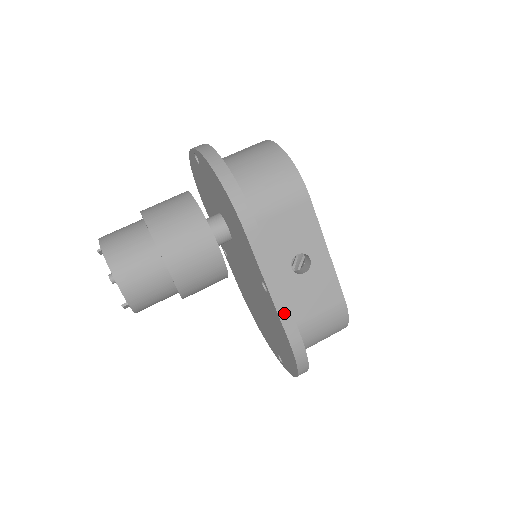
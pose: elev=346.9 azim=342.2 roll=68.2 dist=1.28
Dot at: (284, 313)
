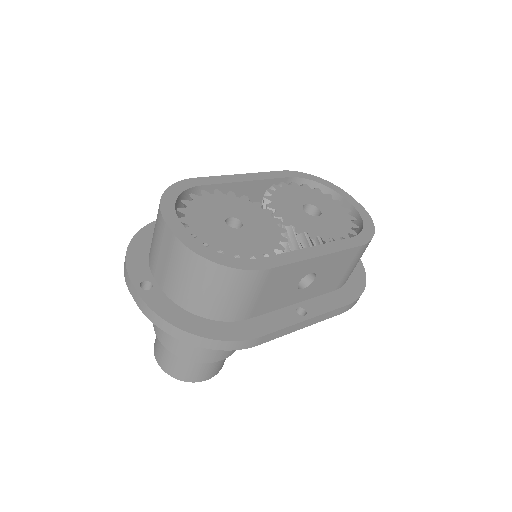
Dot at: (326, 317)
